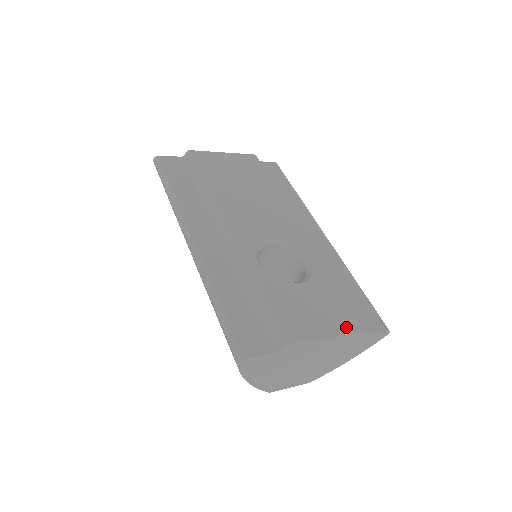
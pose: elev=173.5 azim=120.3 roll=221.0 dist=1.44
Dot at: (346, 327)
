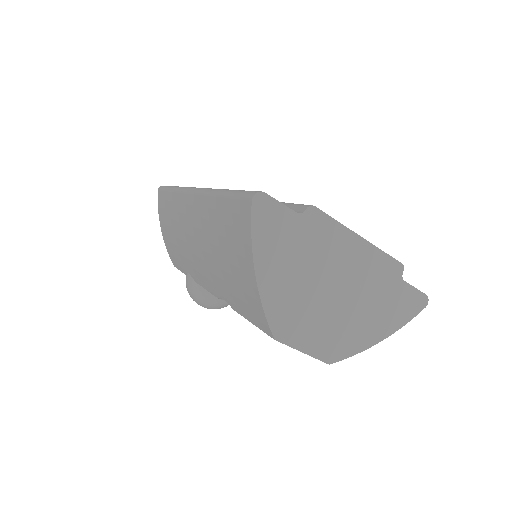
Dot at: occluded
